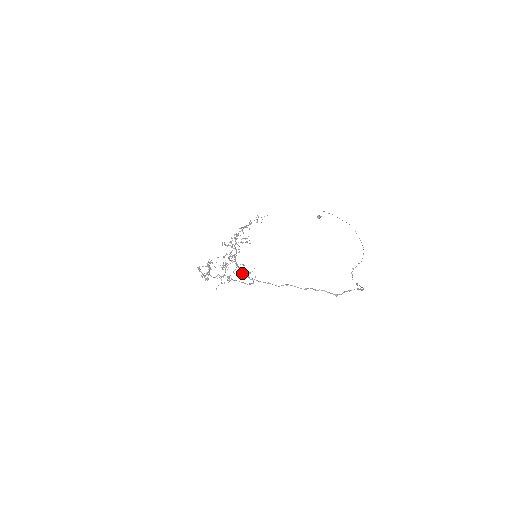
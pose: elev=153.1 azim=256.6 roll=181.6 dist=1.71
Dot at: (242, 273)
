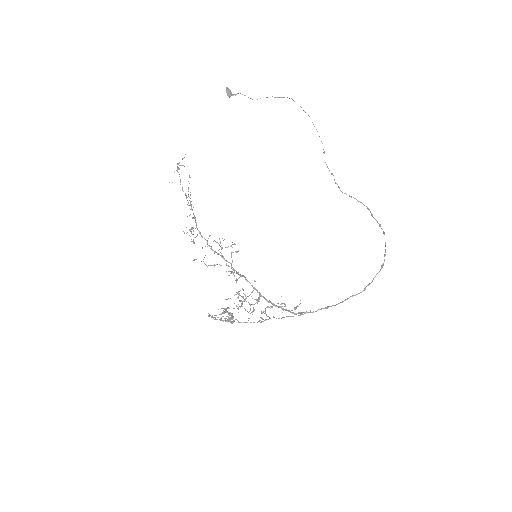
Dot at: occluded
